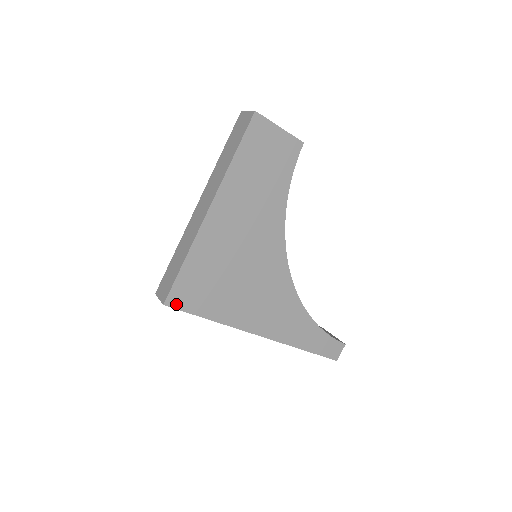
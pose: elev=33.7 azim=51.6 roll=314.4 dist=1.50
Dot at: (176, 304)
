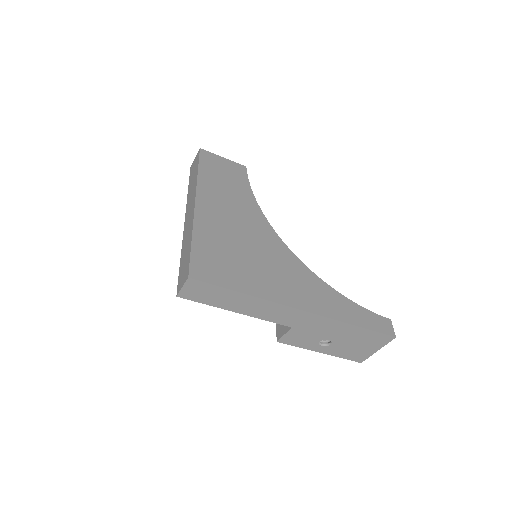
Dot at: (201, 277)
